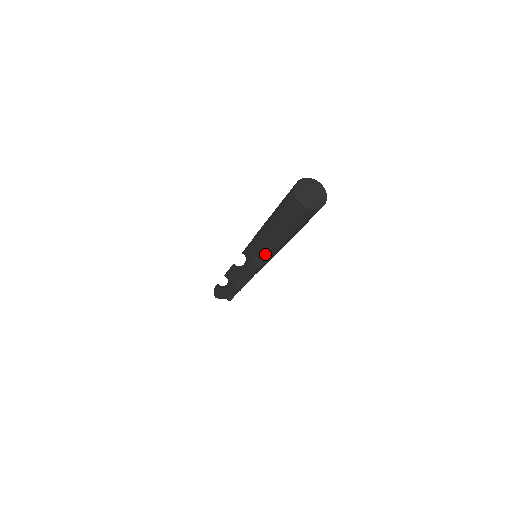
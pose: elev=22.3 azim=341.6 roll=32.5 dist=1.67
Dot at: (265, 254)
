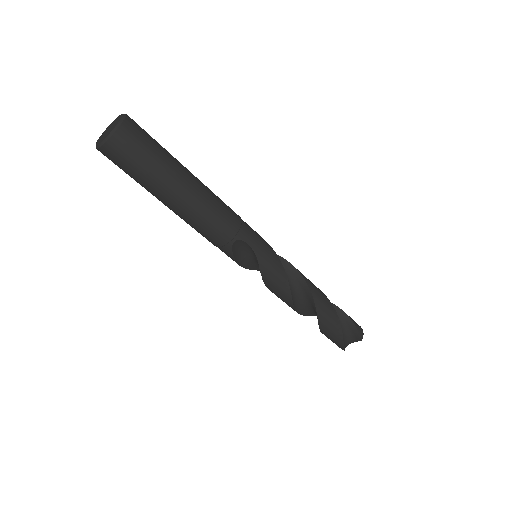
Dot at: (221, 238)
